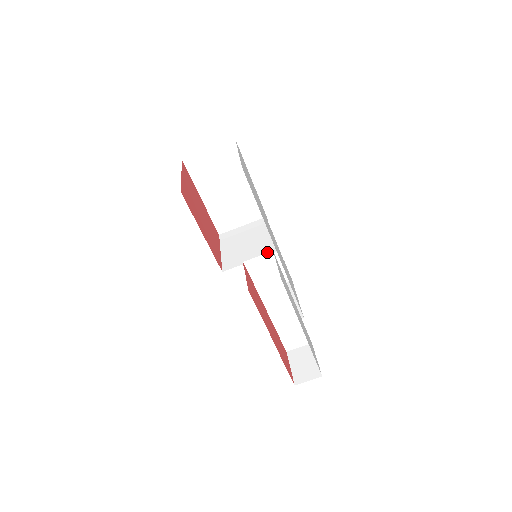
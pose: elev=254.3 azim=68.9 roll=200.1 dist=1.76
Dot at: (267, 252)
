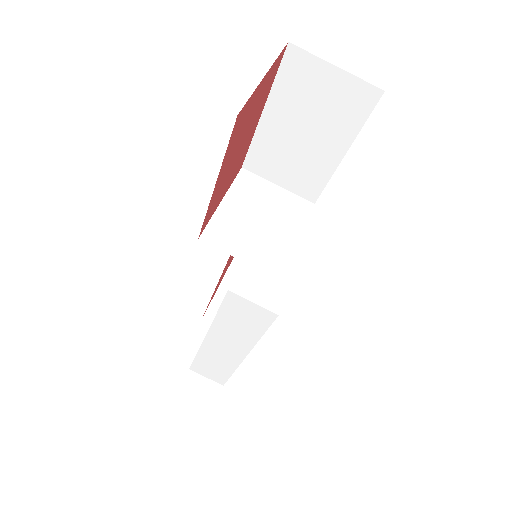
Dot at: (273, 268)
